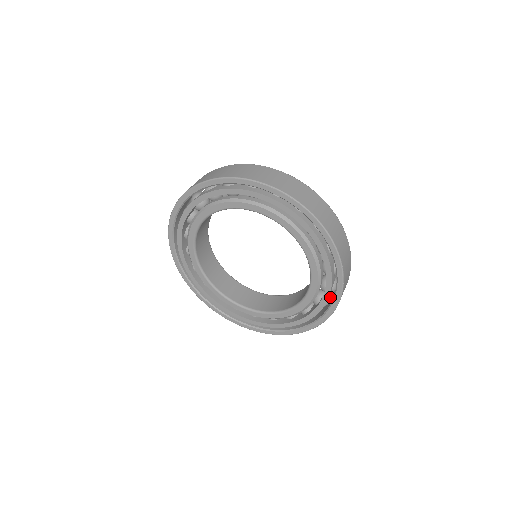
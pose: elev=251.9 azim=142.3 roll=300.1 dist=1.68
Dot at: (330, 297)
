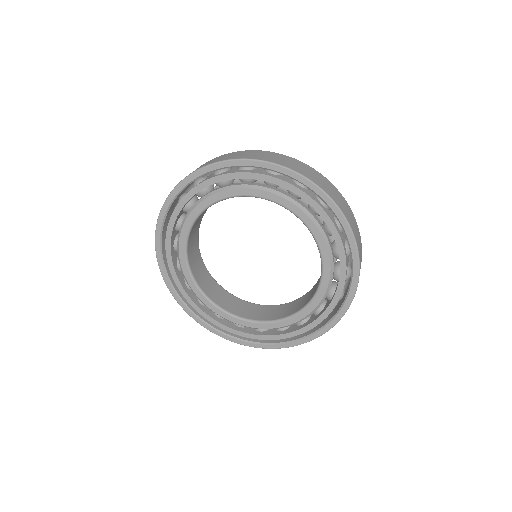
Dot at: occluded
